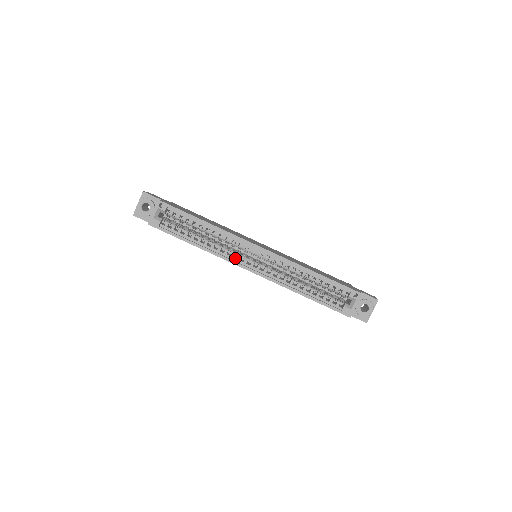
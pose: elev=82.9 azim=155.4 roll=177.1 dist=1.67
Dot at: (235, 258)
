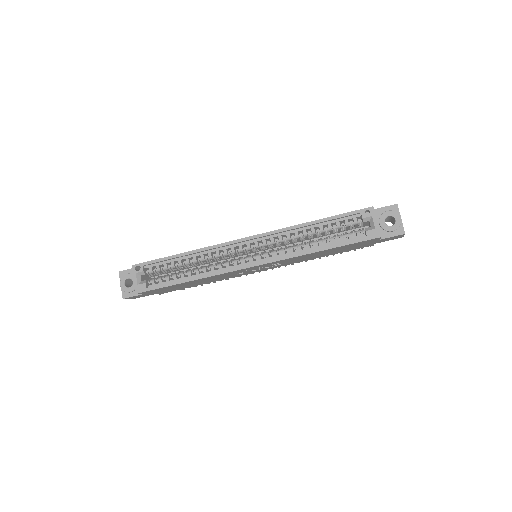
Dot at: (232, 266)
